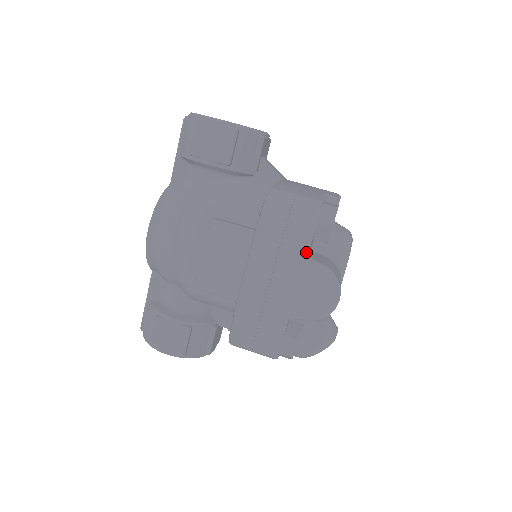
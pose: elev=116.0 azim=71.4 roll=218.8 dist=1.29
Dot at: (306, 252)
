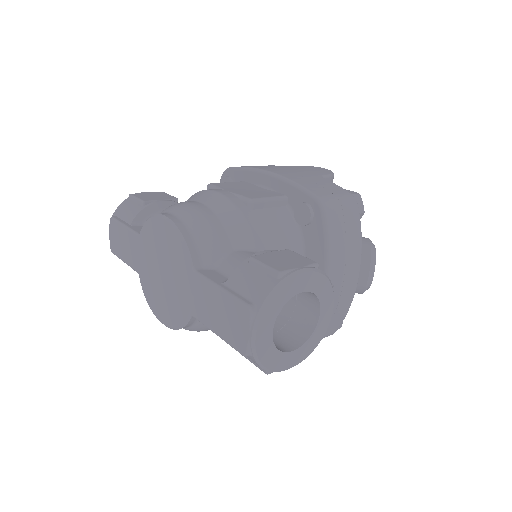
Dot at: occluded
